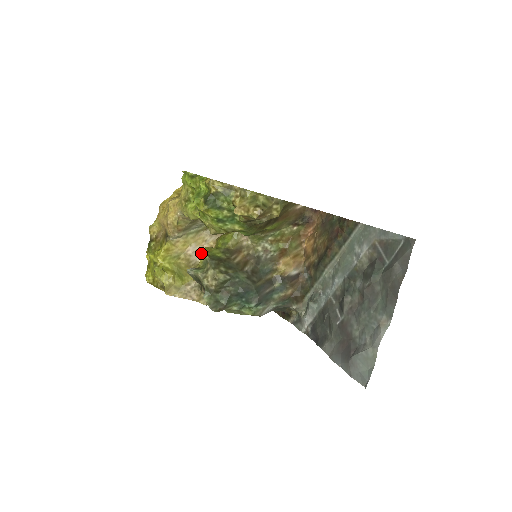
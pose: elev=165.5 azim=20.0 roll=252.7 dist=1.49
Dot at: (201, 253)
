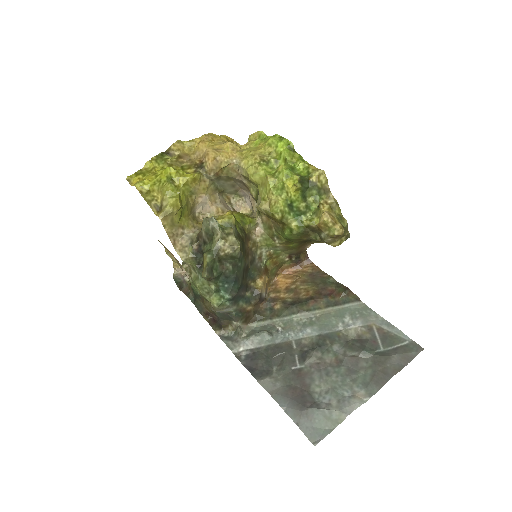
Dot at: (203, 209)
